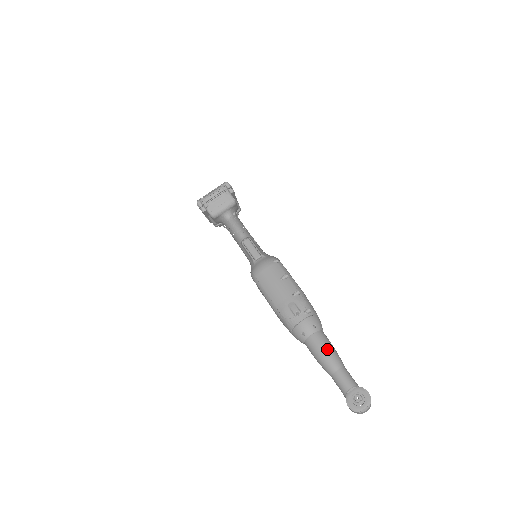
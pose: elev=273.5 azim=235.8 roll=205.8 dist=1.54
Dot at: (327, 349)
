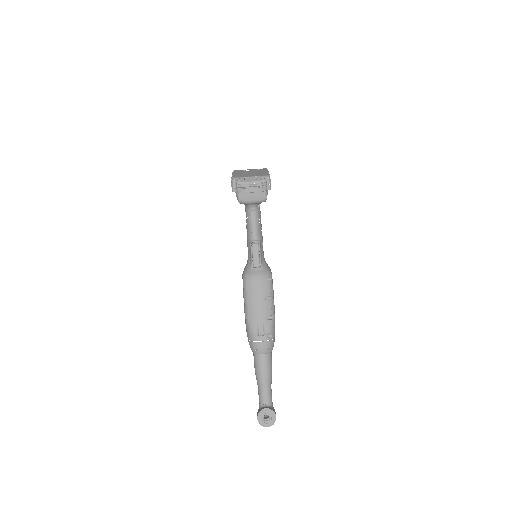
Dot at: (267, 370)
